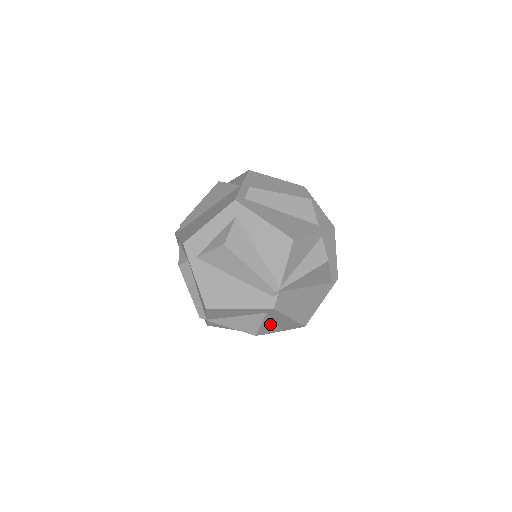
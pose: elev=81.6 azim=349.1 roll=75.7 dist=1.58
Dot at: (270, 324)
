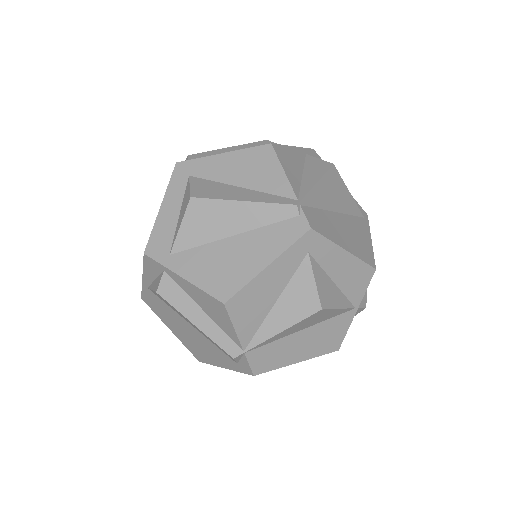
Dot at: (329, 286)
